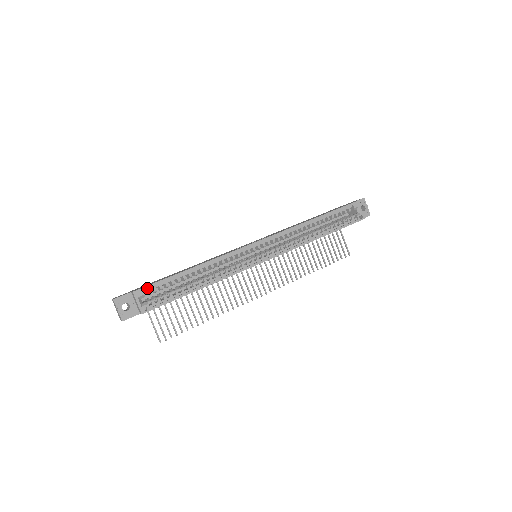
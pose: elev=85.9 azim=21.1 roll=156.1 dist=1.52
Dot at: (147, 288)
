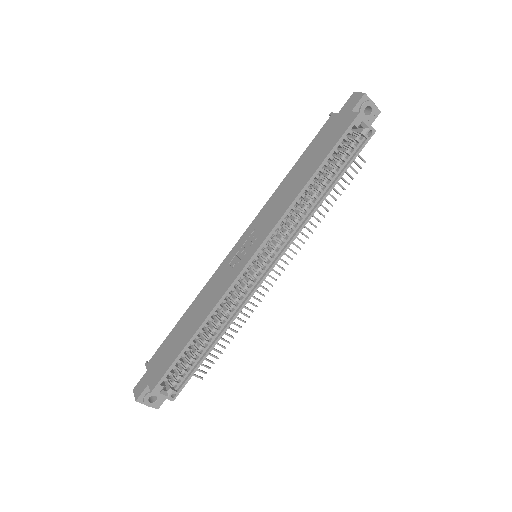
Dot at: (162, 378)
